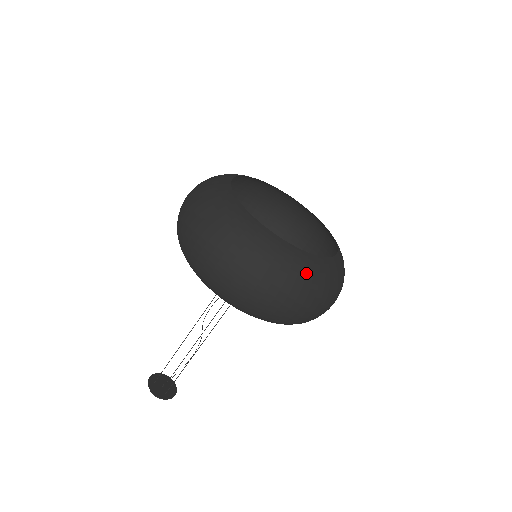
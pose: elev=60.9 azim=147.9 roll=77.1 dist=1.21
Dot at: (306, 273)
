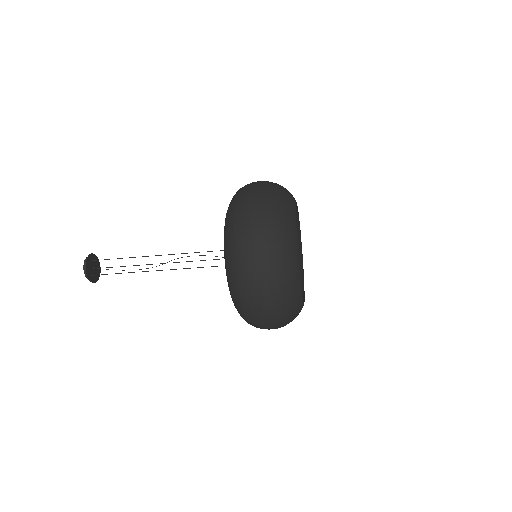
Dot at: (291, 300)
